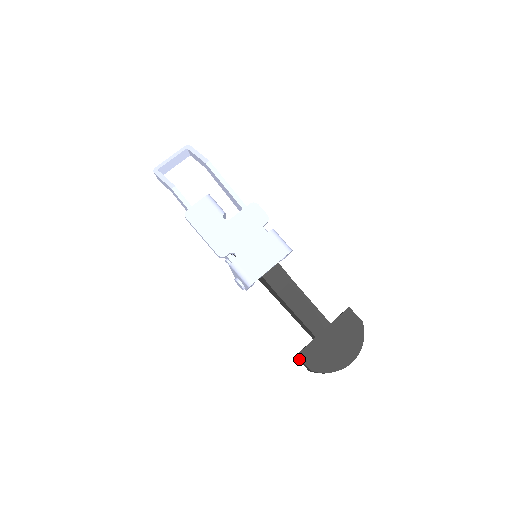
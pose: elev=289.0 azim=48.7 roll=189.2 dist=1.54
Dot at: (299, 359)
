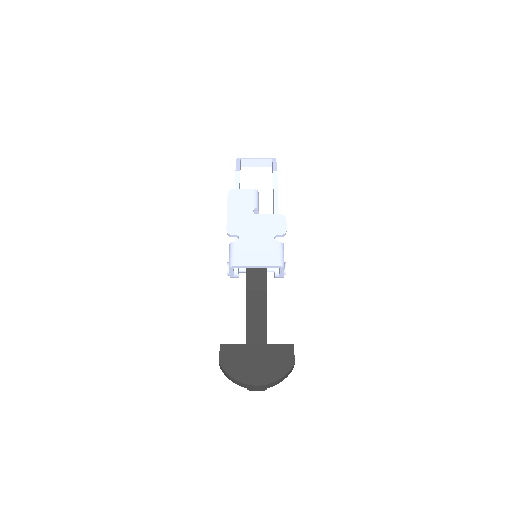
Dot at: occluded
